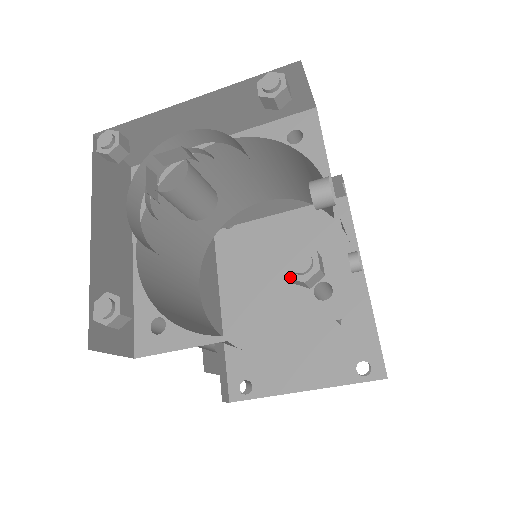
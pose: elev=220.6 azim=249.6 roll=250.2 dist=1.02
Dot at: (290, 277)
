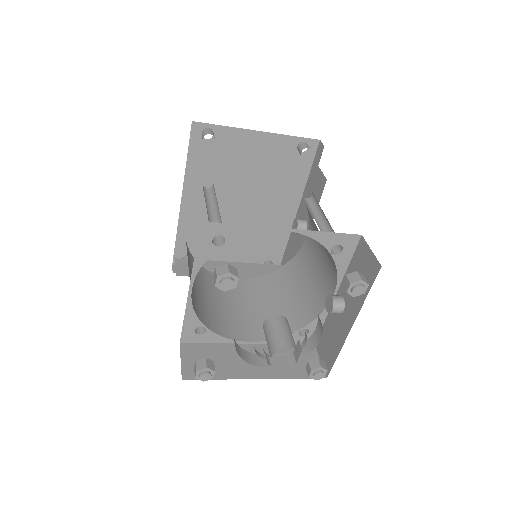
Dot at: occluded
